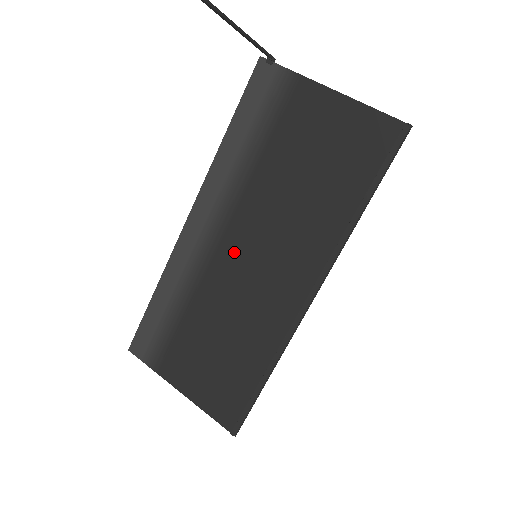
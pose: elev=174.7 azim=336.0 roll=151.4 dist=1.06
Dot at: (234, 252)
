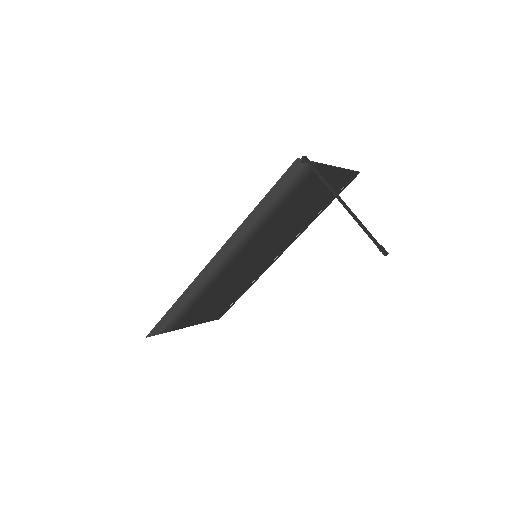
Dot at: (241, 261)
